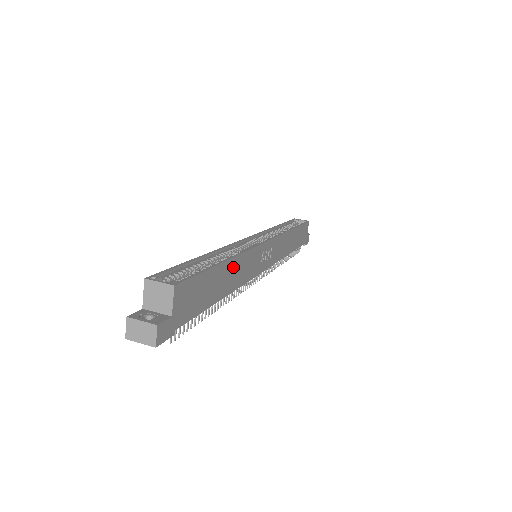
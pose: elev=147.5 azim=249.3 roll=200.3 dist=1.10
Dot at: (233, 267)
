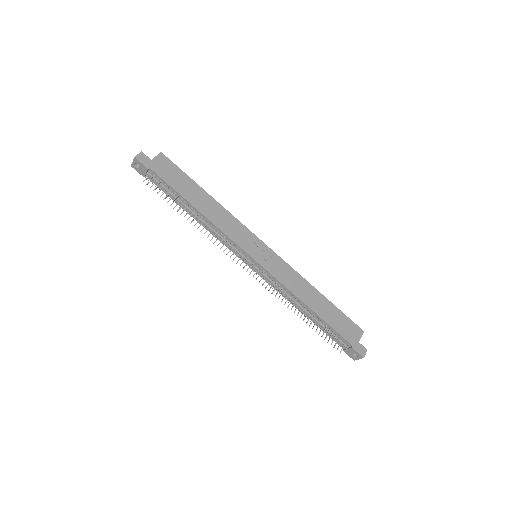
Dot at: (213, 205)
